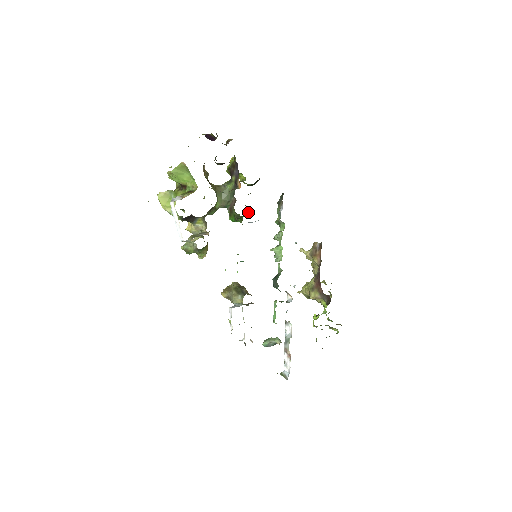
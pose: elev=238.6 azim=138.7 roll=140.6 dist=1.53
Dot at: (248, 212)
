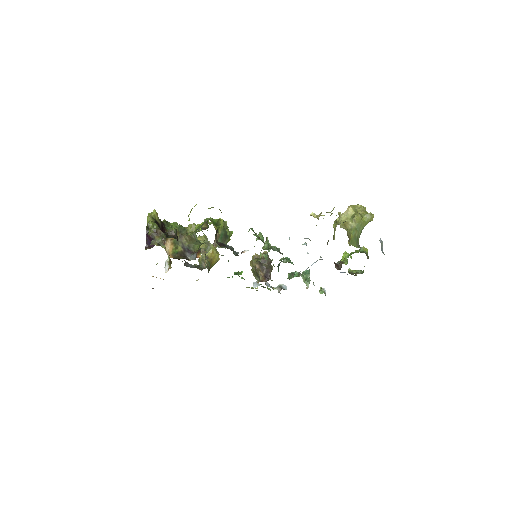
Dot at: (228, 240)
